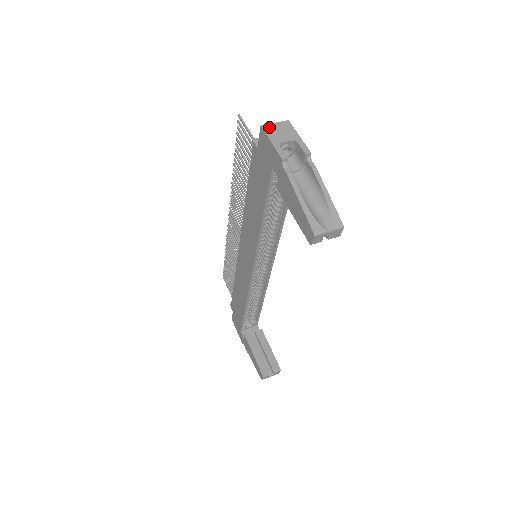
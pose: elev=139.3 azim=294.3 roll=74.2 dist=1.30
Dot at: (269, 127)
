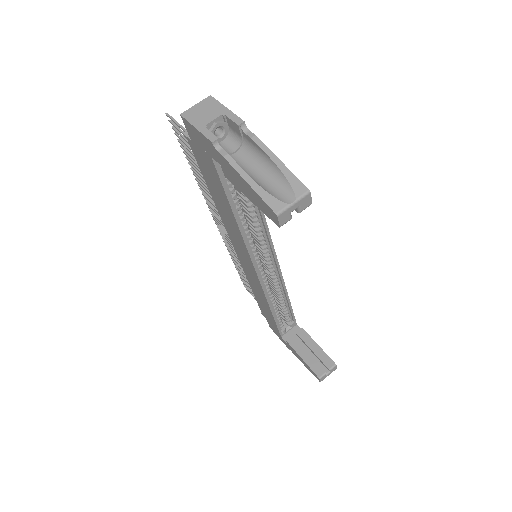
Dot at: (190, 112)
